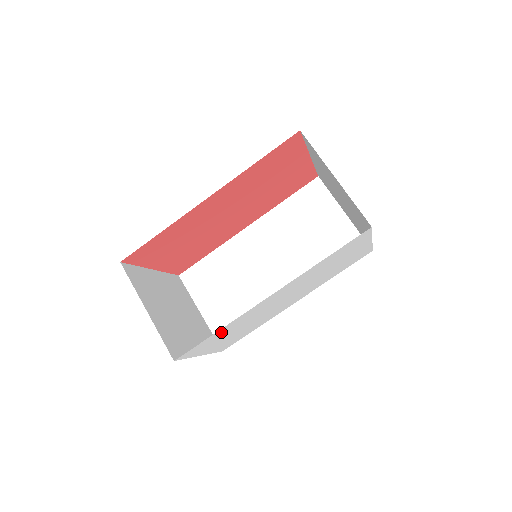
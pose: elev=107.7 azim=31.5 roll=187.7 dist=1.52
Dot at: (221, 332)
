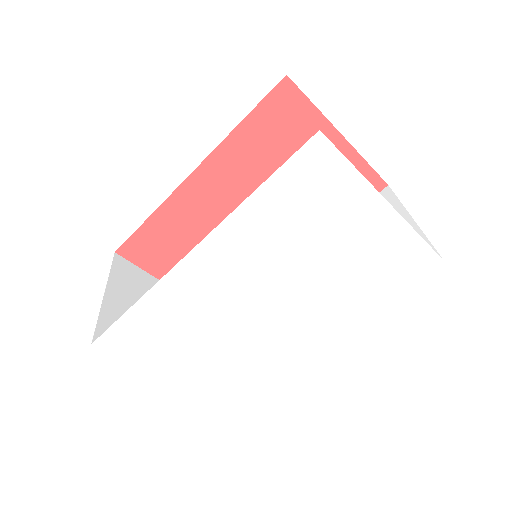
Dot at: (151, 317)
